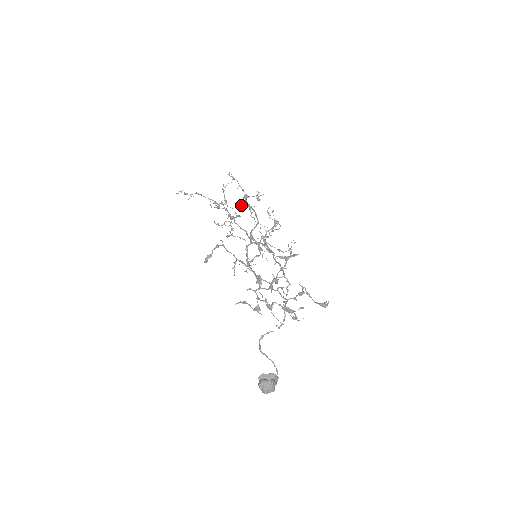
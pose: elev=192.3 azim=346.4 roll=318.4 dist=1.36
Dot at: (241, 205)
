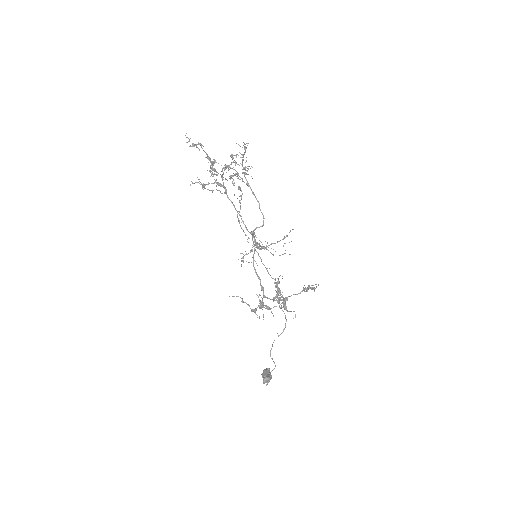
Dot at: (225, 165)
